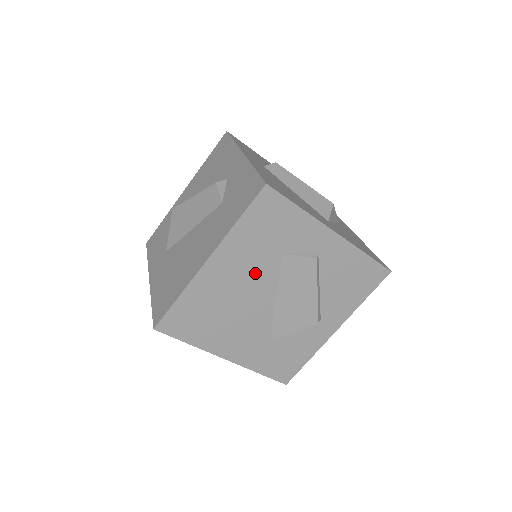
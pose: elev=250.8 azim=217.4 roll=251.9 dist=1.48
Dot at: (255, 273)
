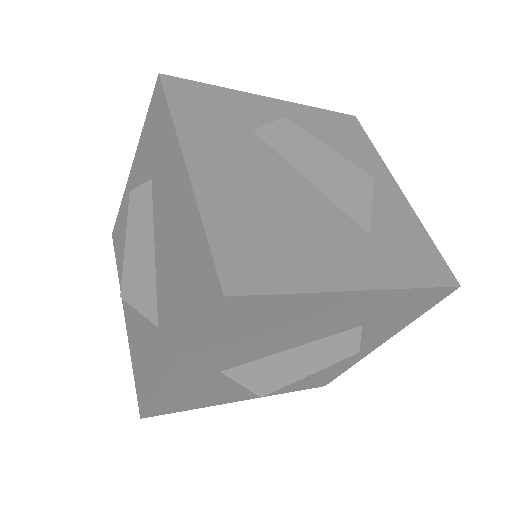
Dot at: (252, 160)
